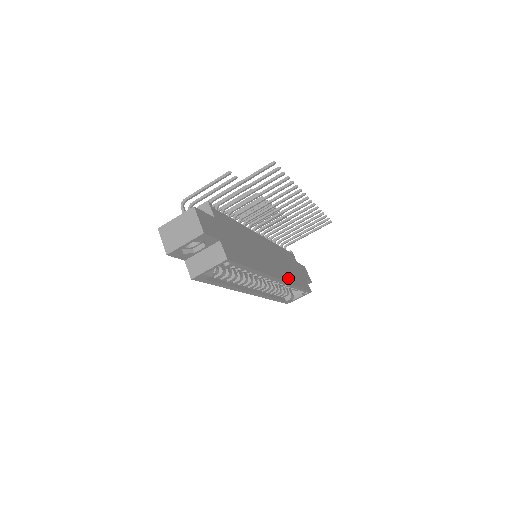
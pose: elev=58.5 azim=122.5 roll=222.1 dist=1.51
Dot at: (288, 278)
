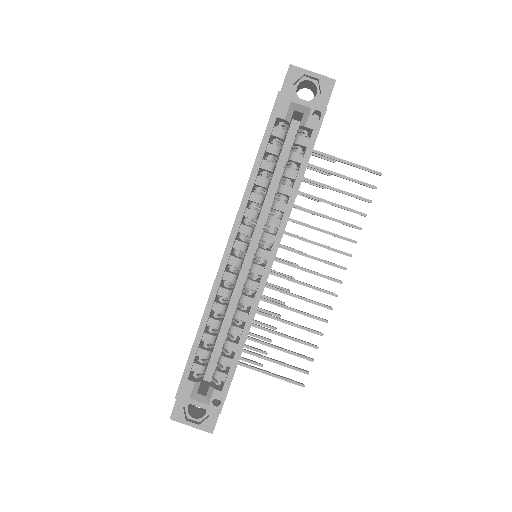
Dot at: occluded
